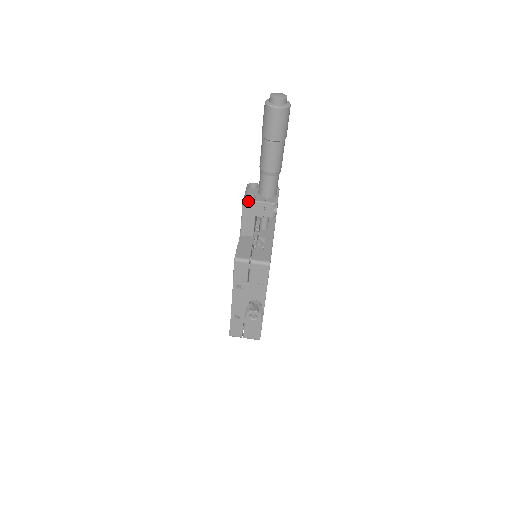
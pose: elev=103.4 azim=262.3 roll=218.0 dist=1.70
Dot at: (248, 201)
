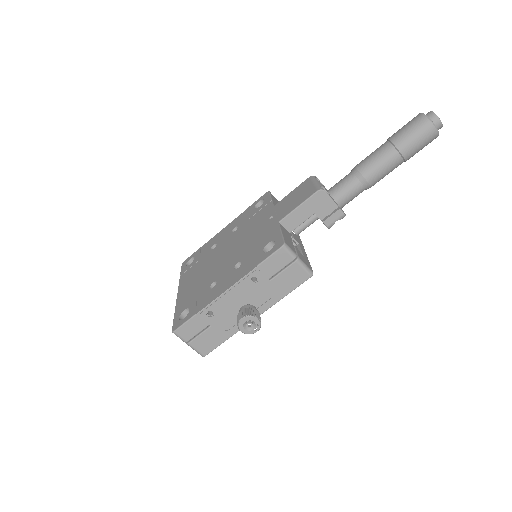
Dot at: (325, 193)
